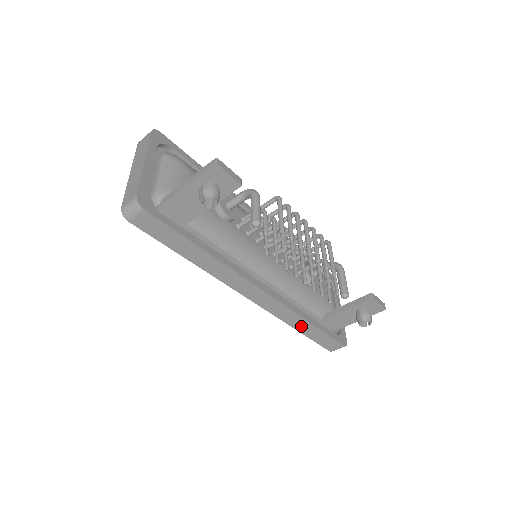
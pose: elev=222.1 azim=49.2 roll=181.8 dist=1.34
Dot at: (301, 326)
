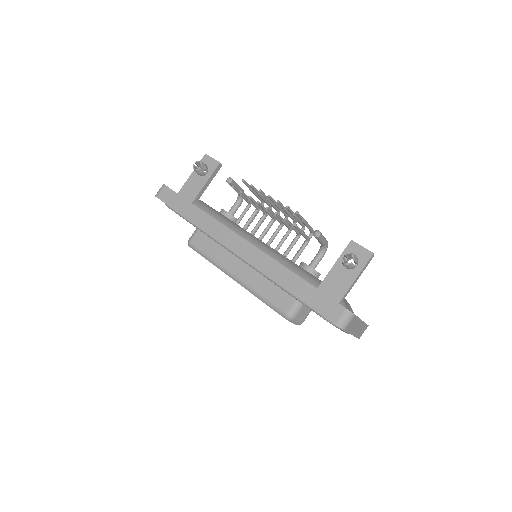
Dot at: (288, 282)
